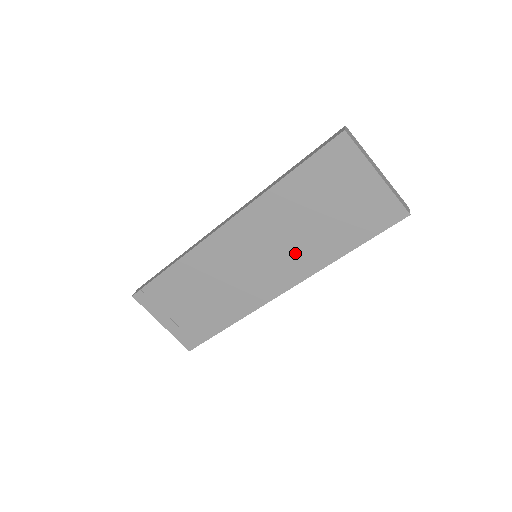
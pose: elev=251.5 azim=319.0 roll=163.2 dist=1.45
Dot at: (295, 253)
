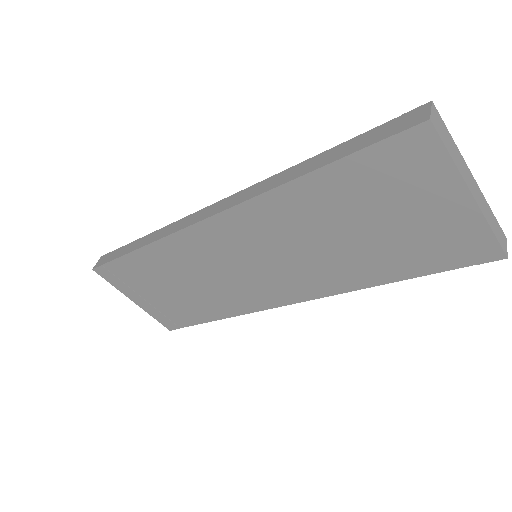
Dot at: (312, 268)
